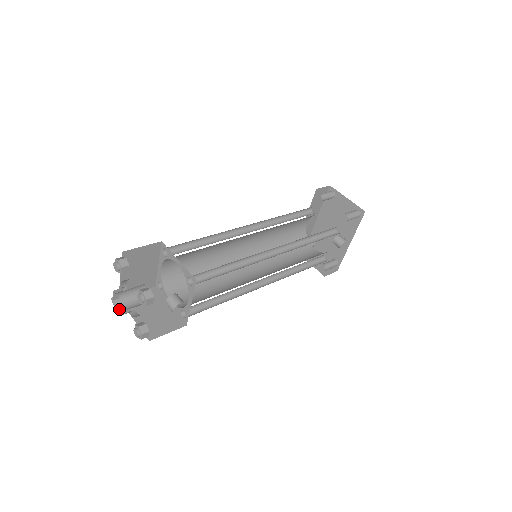
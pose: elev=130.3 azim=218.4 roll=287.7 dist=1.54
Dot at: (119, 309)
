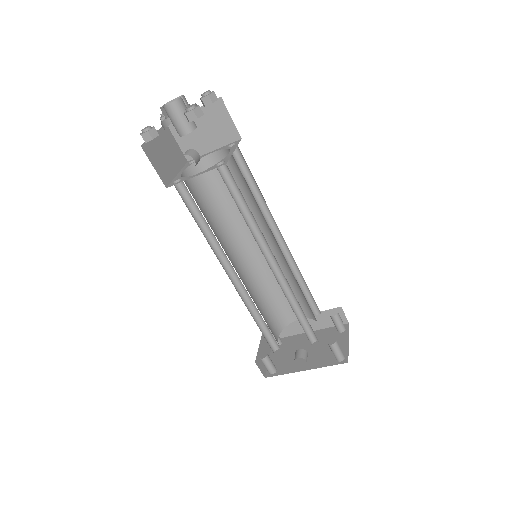
Dot at: occluded
